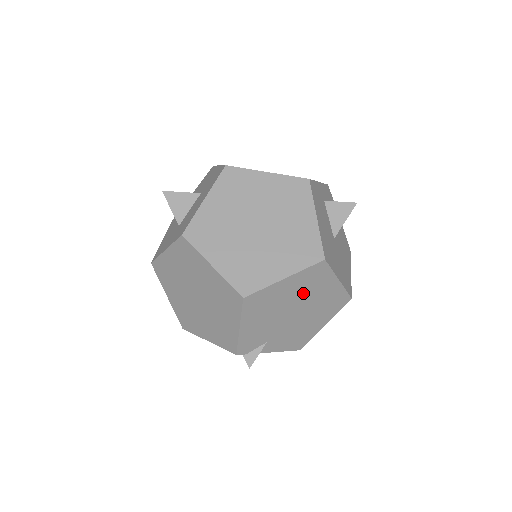
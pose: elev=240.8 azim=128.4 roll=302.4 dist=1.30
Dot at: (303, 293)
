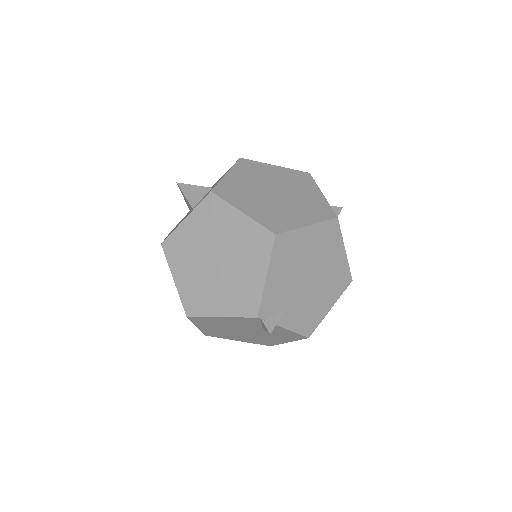
Dot at: (319, 253)
